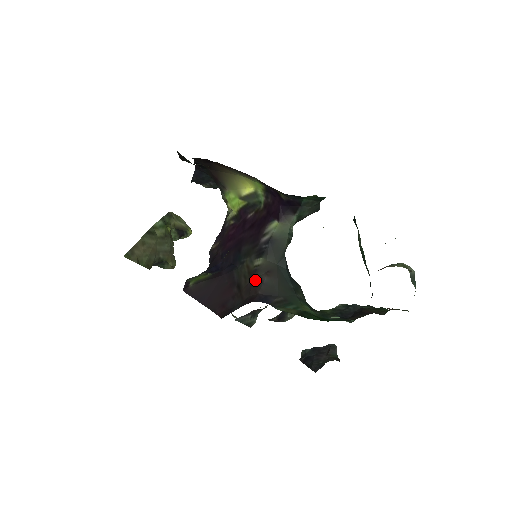
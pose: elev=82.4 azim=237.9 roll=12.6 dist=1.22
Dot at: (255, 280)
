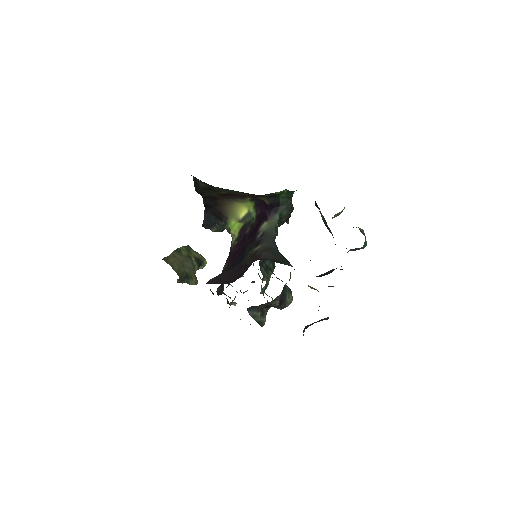
Dot at: (256, 256)
